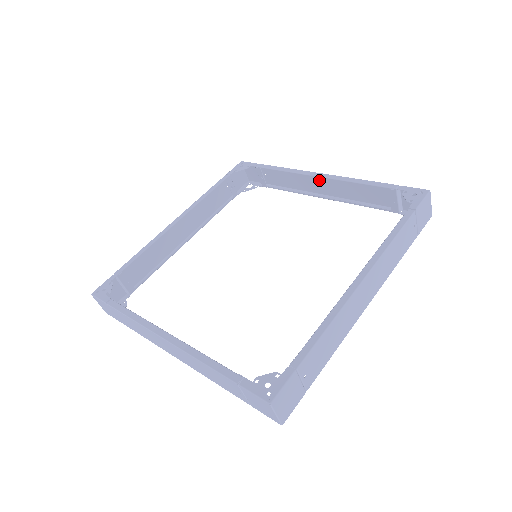
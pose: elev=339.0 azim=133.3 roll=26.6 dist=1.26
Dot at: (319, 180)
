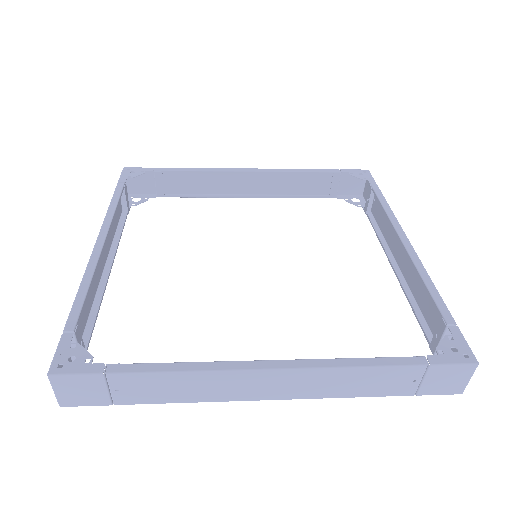
Dot at: (244, 177)
